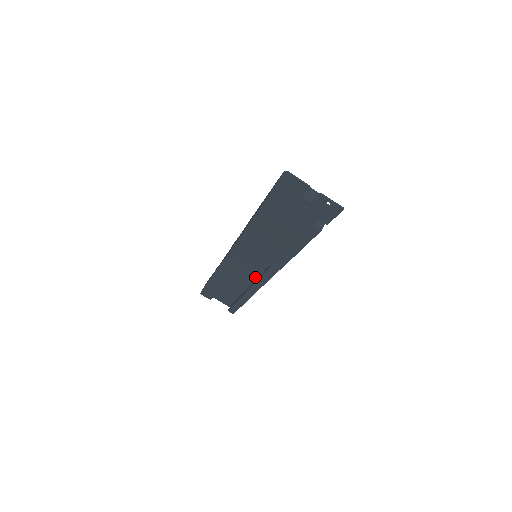
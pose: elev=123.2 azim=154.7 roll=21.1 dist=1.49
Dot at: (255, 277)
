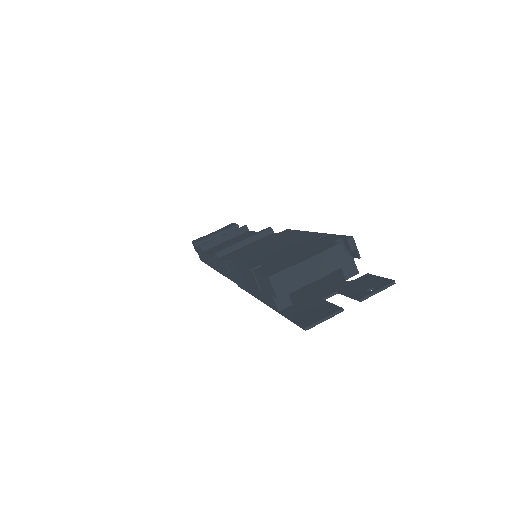
Dot at: occluded
